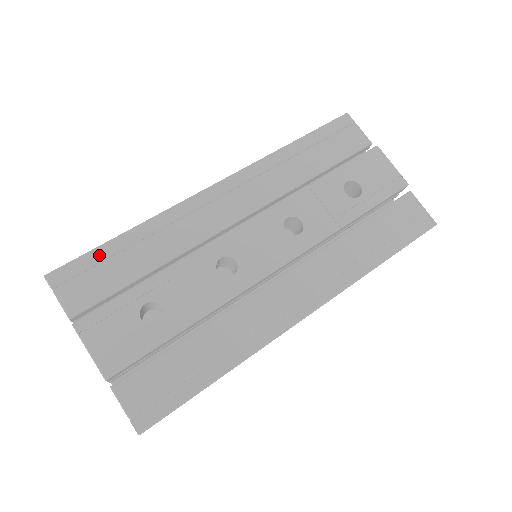
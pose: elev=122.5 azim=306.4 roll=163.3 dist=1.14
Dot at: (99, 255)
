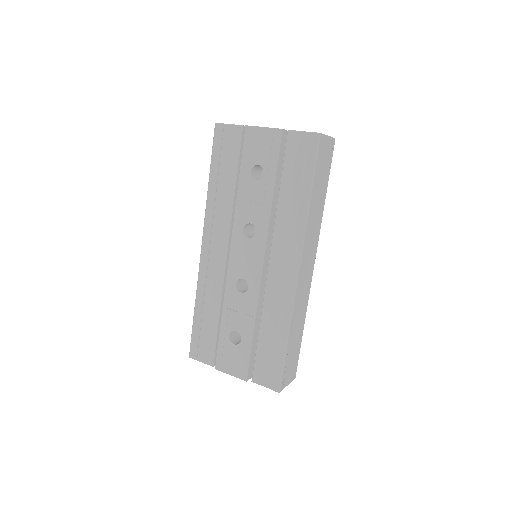
Dot at: (196, 330)
